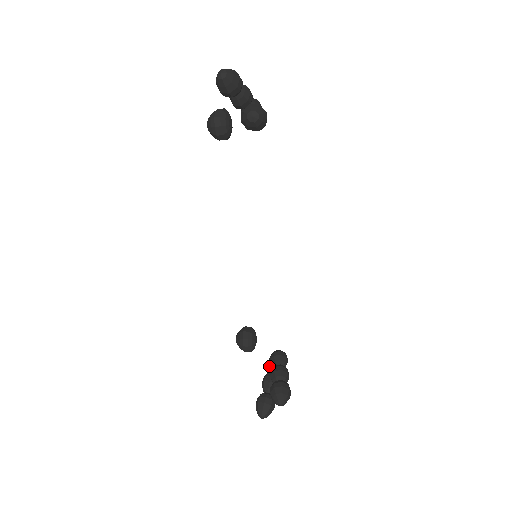
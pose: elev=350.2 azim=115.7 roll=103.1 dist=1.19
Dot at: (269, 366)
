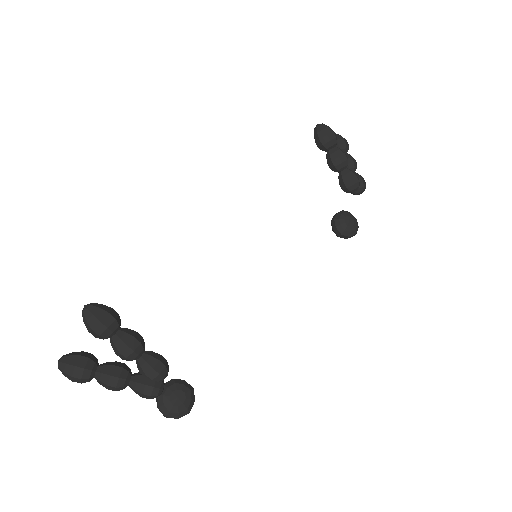
Dot at: occluded
